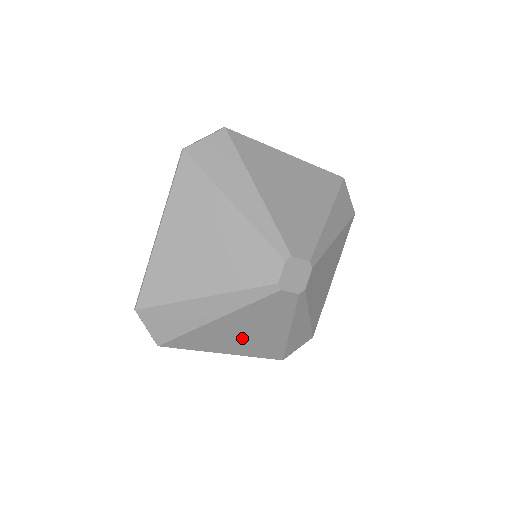
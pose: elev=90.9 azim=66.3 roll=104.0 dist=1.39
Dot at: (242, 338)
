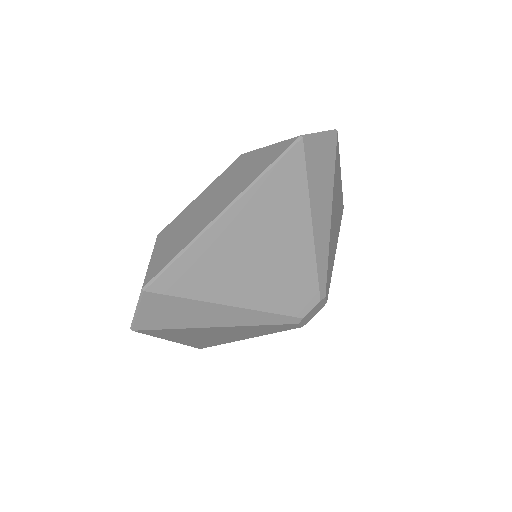
Dot at: occluded
